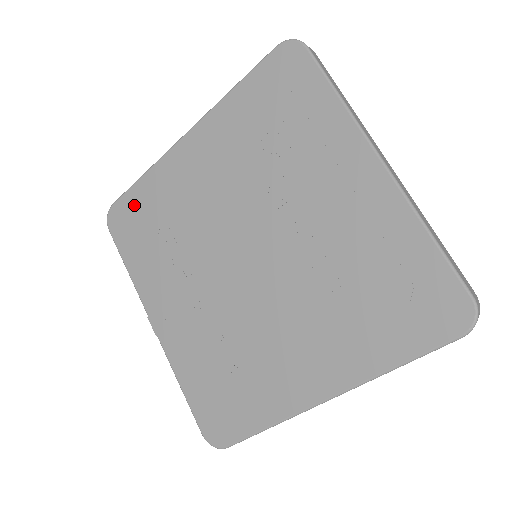
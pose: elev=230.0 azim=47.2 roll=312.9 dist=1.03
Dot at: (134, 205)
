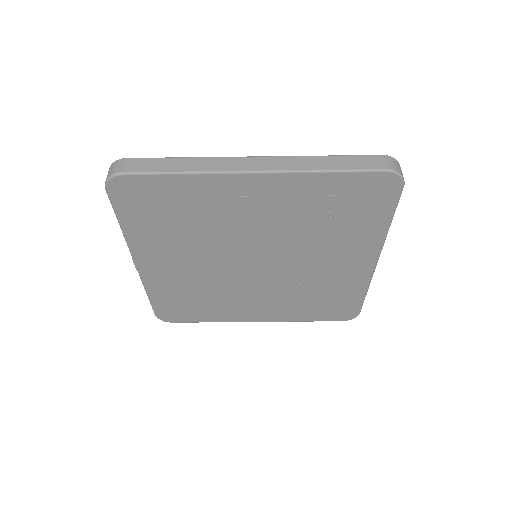
Dot at: (156, 190)
